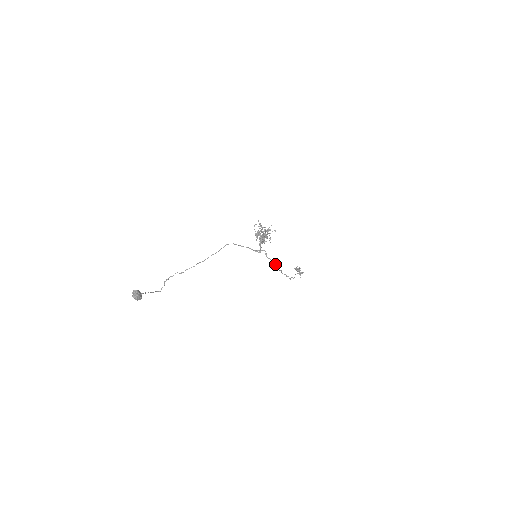
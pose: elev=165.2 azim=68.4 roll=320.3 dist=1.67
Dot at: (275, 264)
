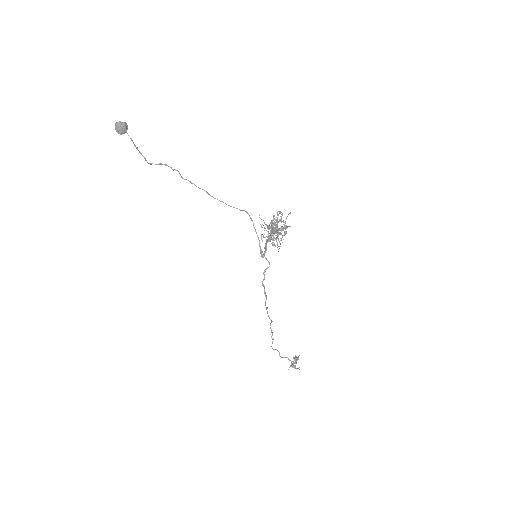
Dot at: (265, 292)
